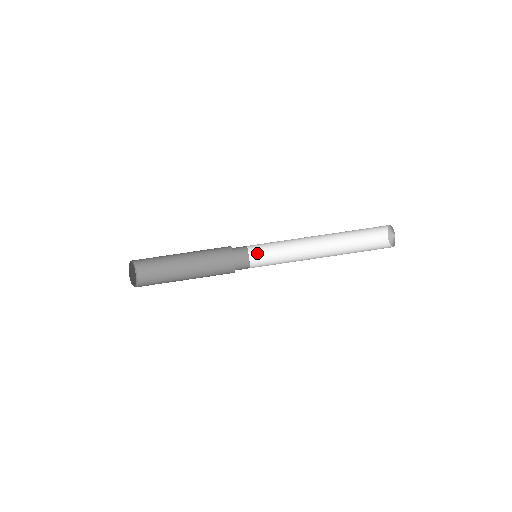
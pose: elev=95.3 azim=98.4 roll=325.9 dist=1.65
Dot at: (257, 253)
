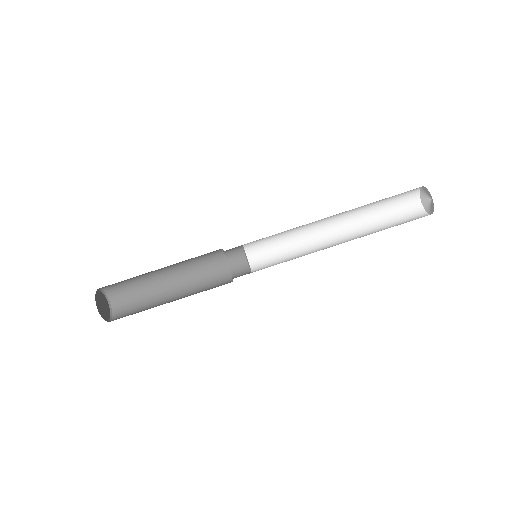
Dot at: (256, 249)
